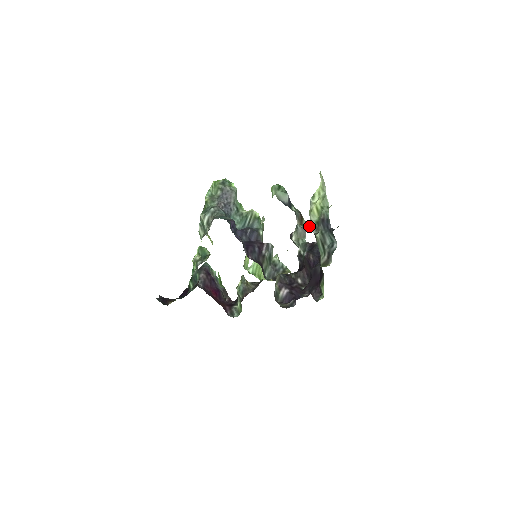
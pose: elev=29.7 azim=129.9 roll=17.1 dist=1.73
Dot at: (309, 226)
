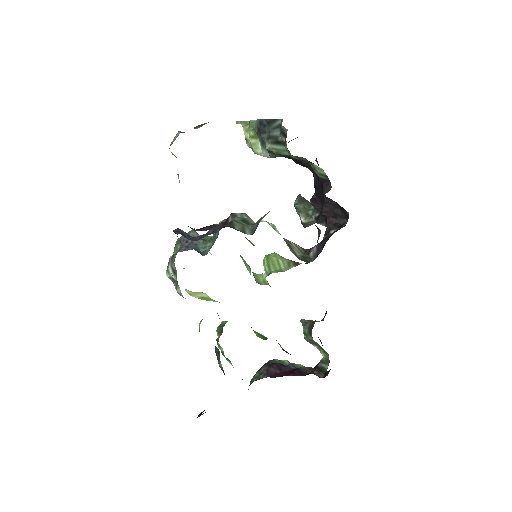
Dot at: occluded
